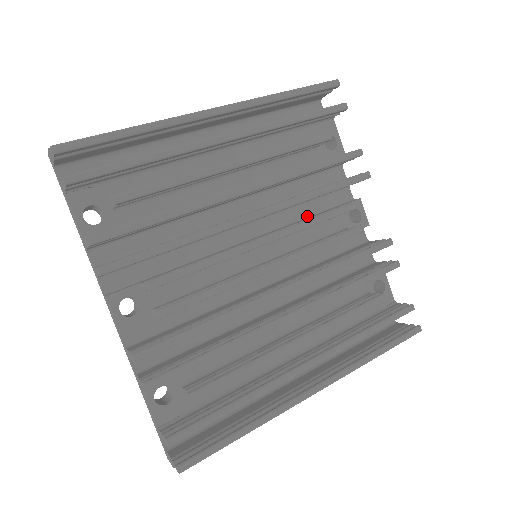
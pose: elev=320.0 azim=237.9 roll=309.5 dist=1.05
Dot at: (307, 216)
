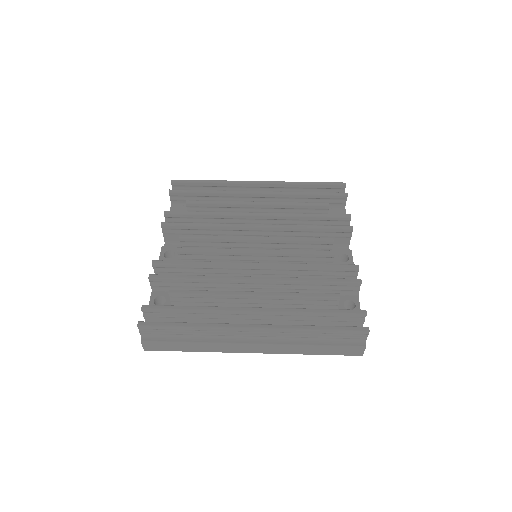
Dot at: occluded
